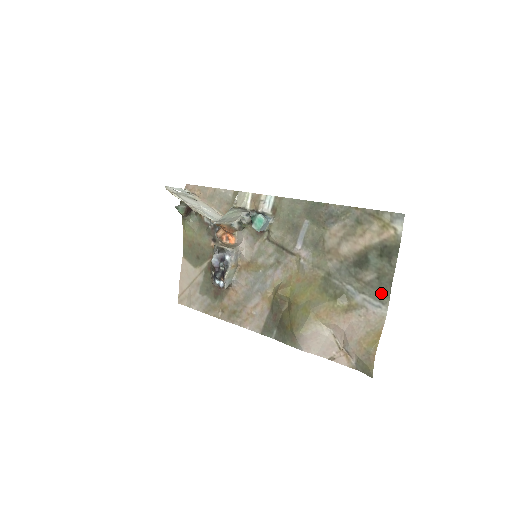
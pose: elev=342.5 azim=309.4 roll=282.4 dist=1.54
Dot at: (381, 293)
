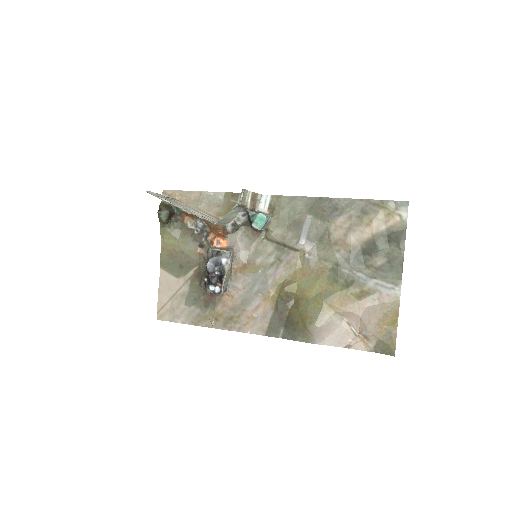
Dot at: (393, 276)
